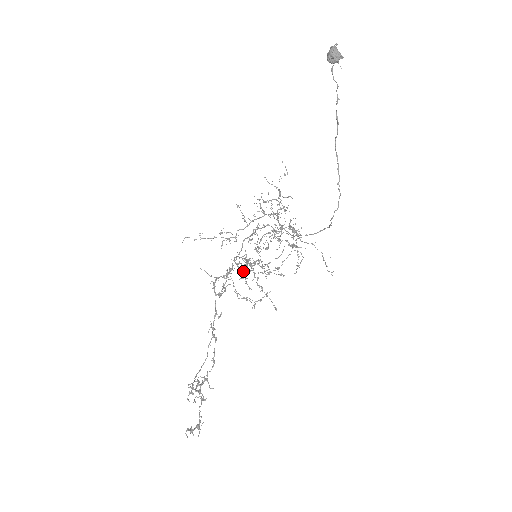
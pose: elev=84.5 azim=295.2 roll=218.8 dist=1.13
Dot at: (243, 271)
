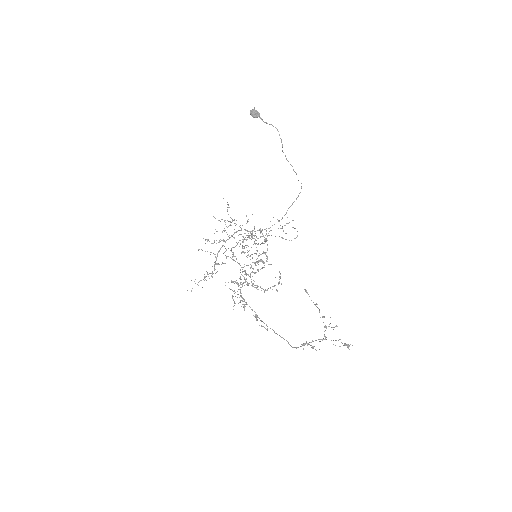
Dot at: (238, 286)
